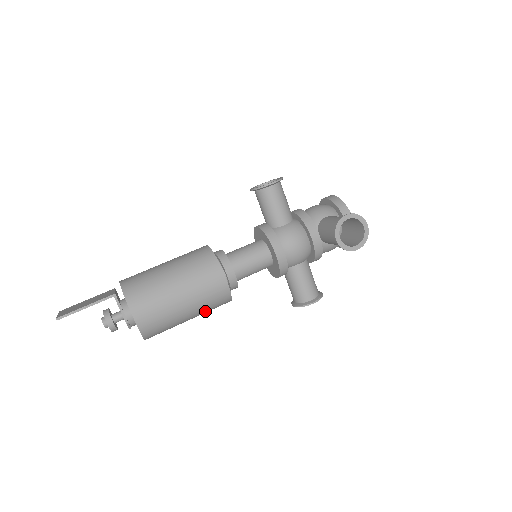
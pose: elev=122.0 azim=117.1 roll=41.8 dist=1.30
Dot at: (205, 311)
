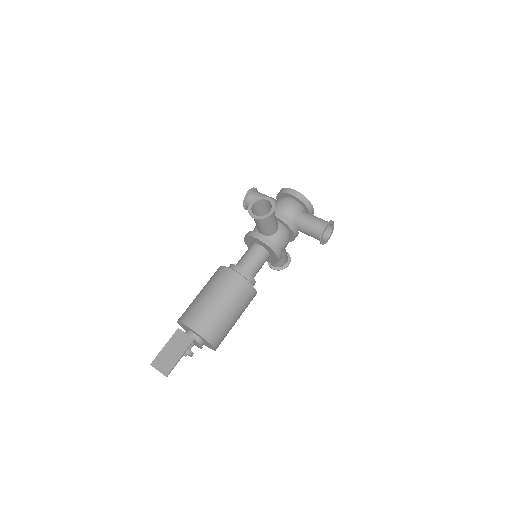
Dot at: occluded
